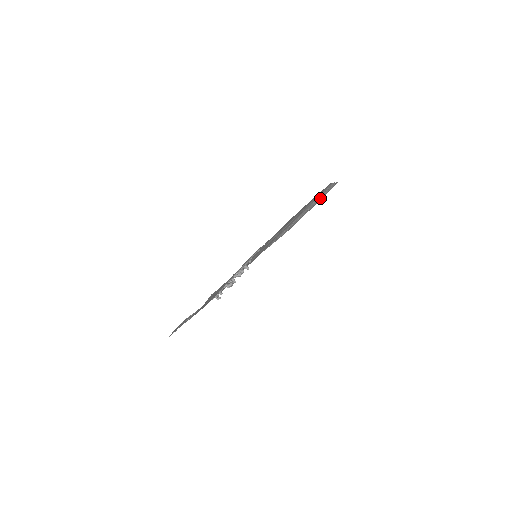
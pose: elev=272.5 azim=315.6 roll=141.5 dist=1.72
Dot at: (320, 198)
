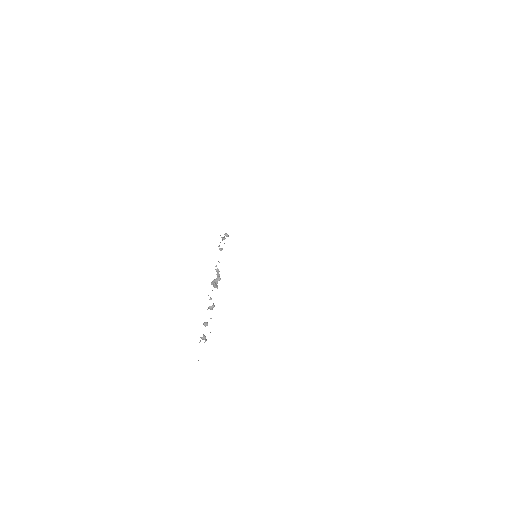
Dot at: occluded
